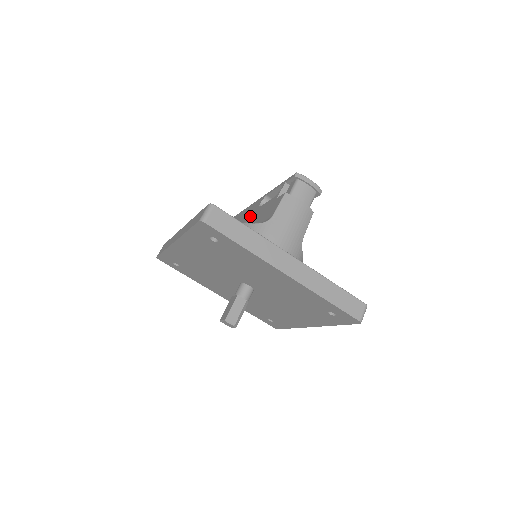
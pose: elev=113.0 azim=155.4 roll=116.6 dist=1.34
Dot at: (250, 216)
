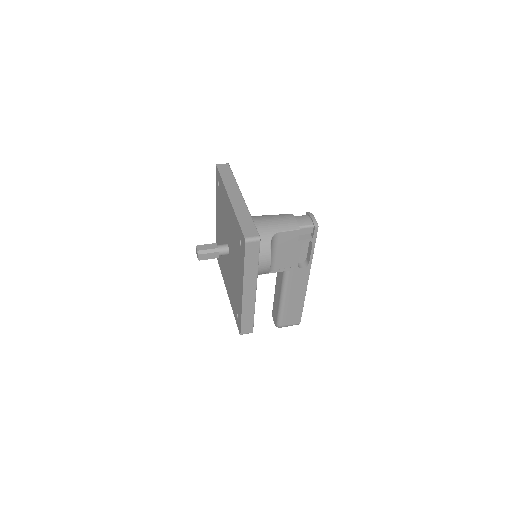
Dot at: occluded
